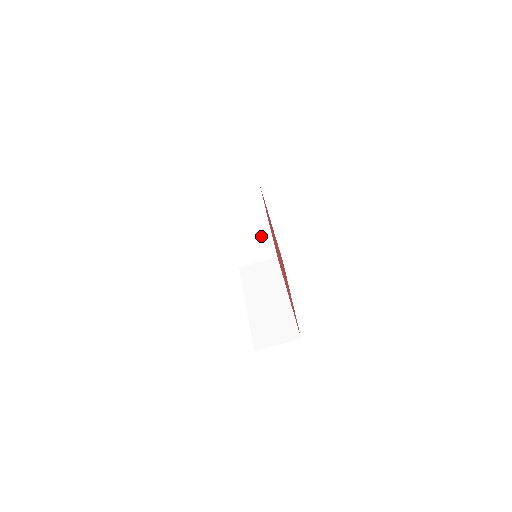
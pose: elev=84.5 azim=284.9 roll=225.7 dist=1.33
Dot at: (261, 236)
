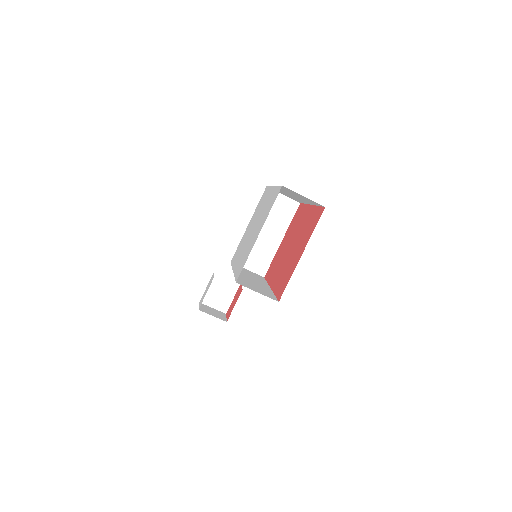
Dot at: (268, 247)
